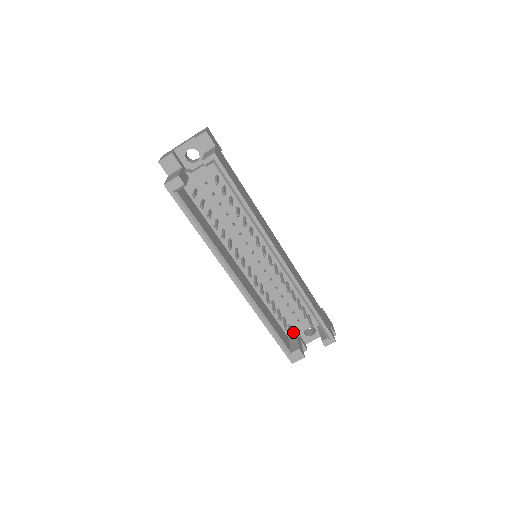
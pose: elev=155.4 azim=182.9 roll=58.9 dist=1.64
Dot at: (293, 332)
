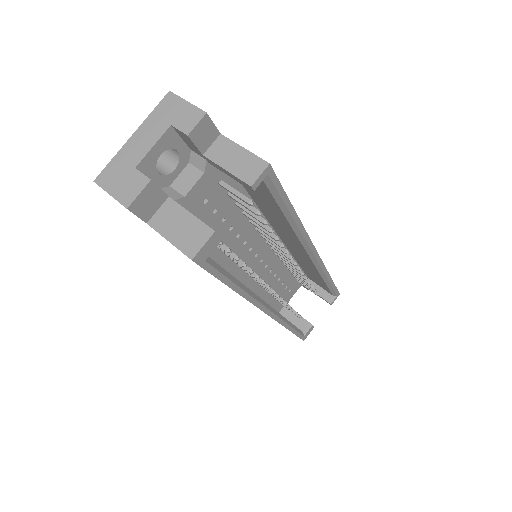
Dot at: occluded
